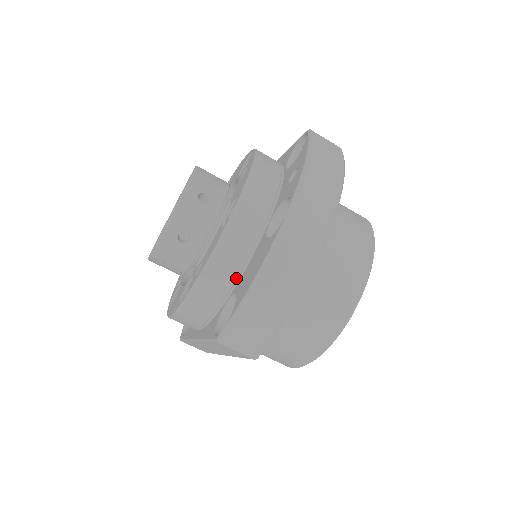
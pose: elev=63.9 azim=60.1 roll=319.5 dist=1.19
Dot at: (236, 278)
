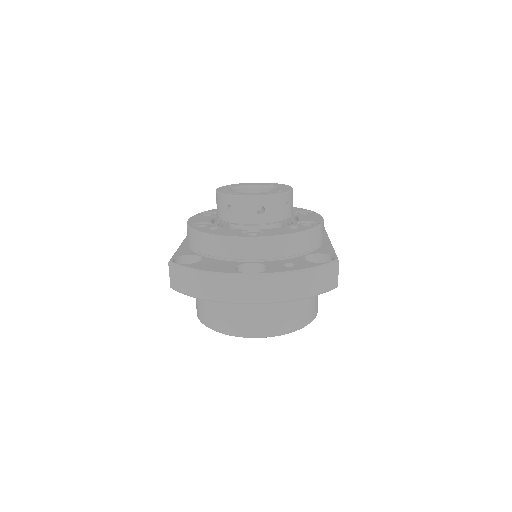
Dot at: (213, 256)
